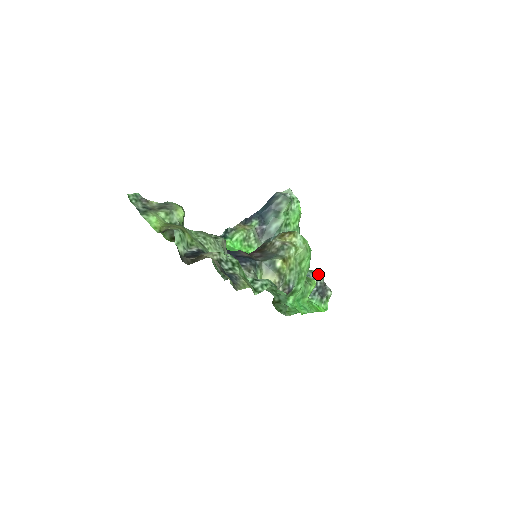
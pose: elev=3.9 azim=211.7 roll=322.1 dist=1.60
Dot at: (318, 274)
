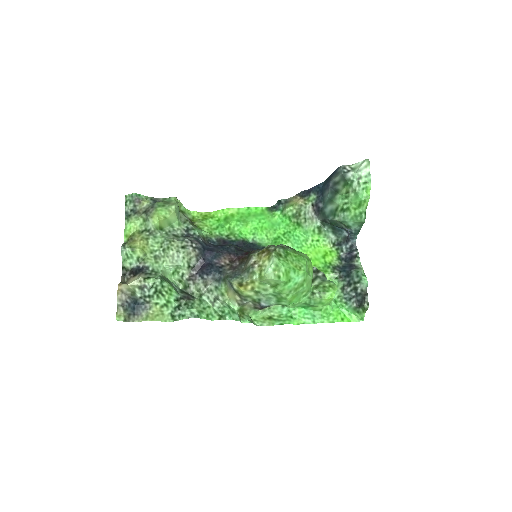
Dot at: (361, 280)
